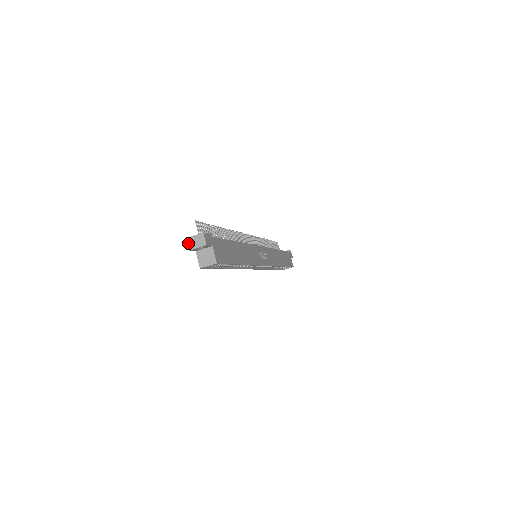
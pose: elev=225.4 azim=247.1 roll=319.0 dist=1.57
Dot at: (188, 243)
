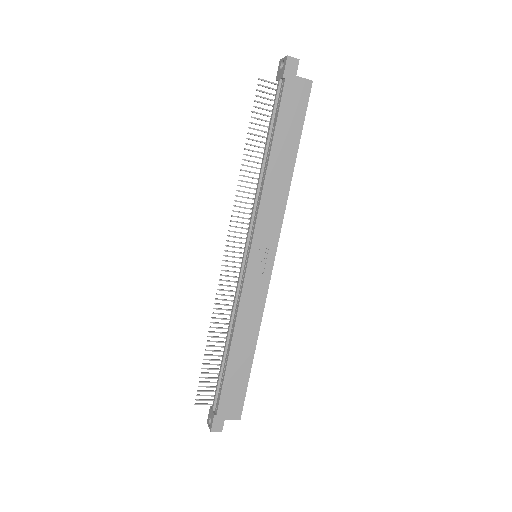
Dot at: occluded
